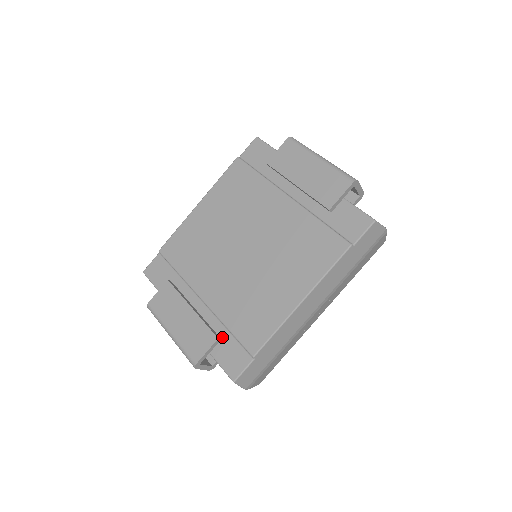
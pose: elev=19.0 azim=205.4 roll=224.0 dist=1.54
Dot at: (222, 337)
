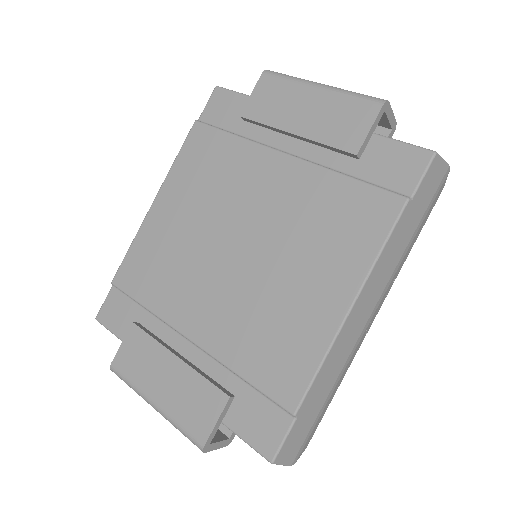
Dot at: (235, 392)
